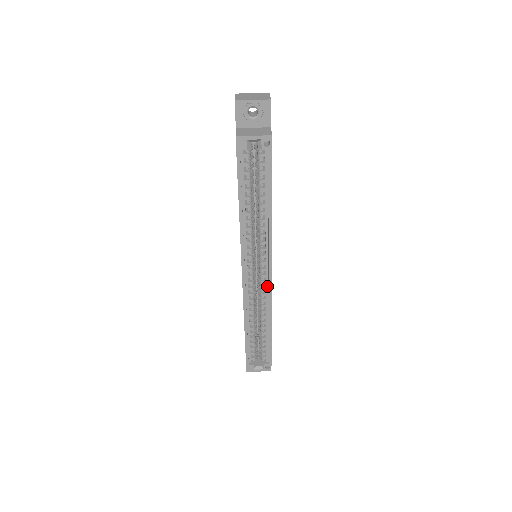
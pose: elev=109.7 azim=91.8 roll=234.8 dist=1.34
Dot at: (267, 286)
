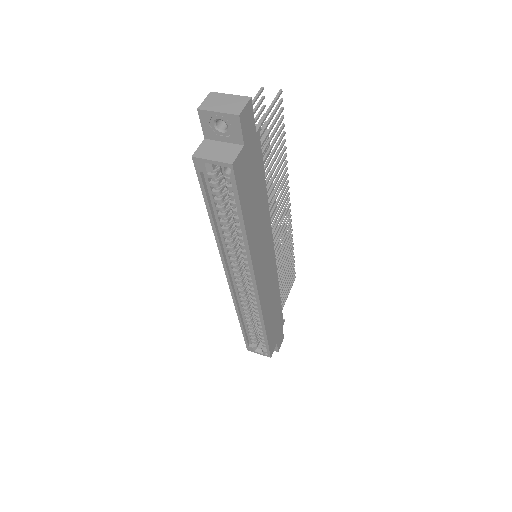
Dot at: occluded
